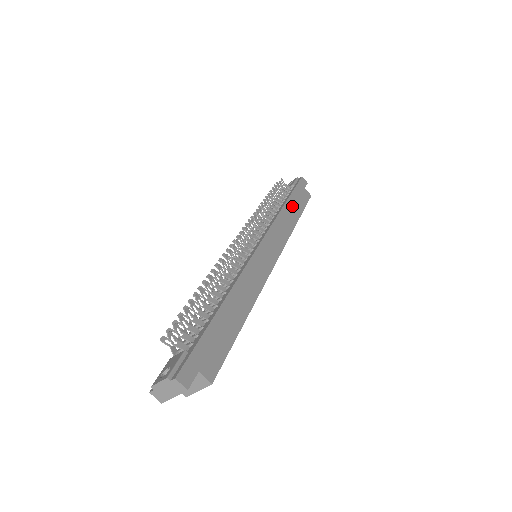
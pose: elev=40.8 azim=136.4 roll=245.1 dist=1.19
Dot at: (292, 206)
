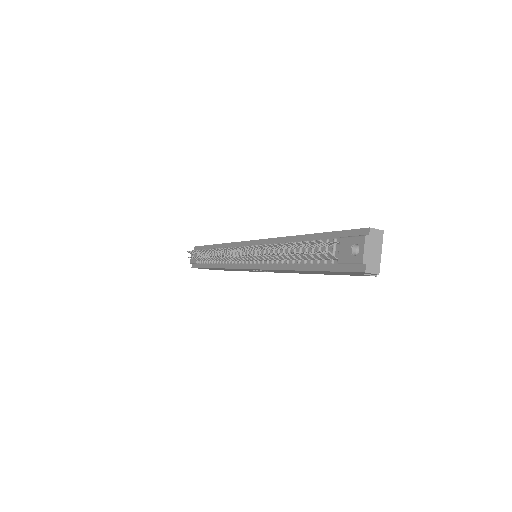
Dot at: occluded
